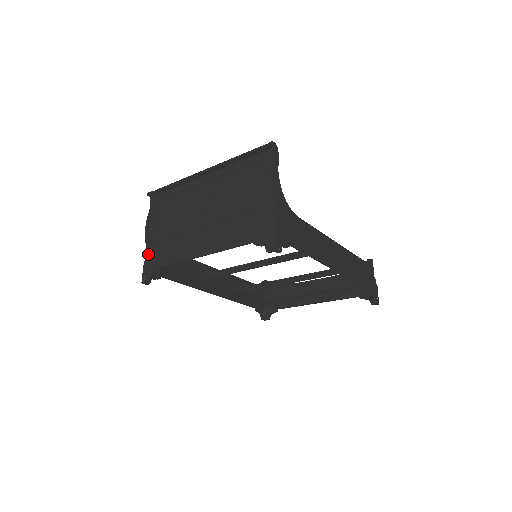
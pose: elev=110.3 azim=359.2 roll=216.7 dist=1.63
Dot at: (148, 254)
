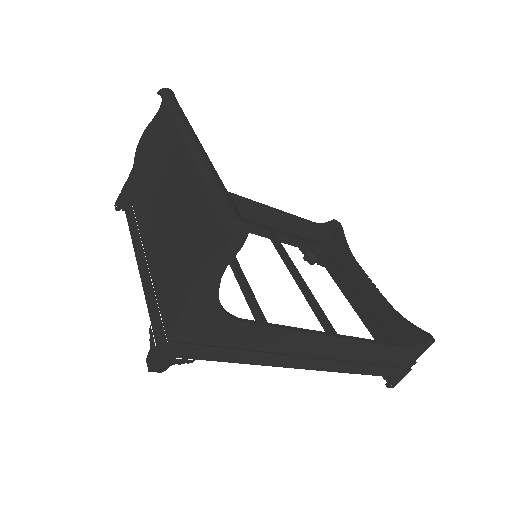
Dot at: (130, 178)
